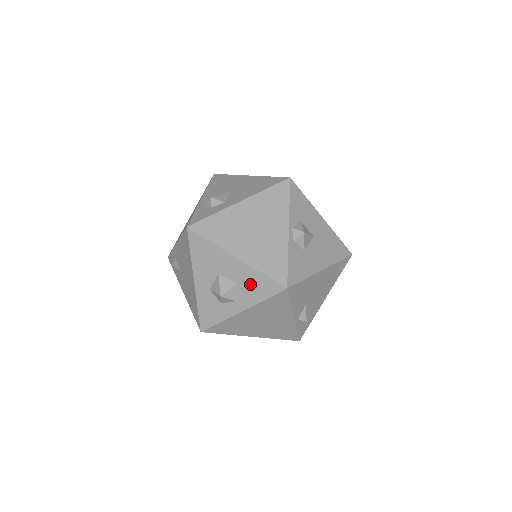
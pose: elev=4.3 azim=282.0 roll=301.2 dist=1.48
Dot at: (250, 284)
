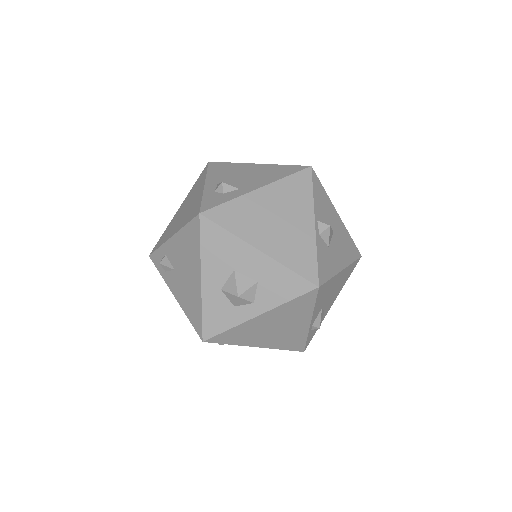
Dot at: (273, 282)
